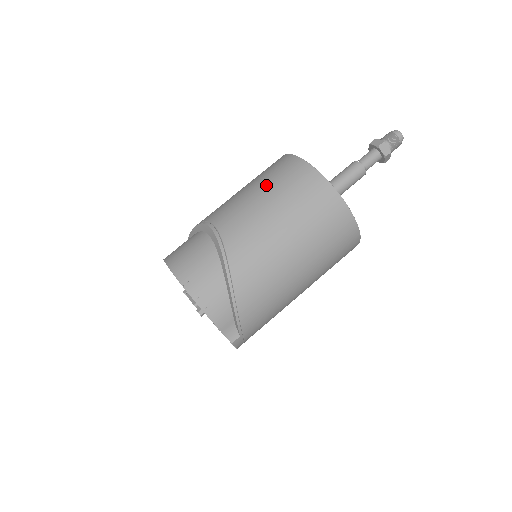
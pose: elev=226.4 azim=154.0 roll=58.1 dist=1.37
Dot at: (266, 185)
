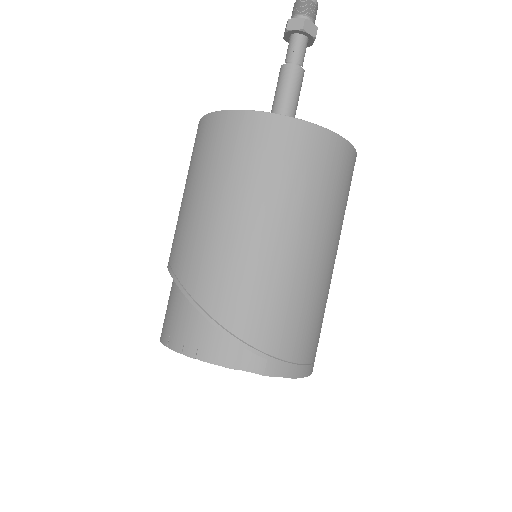
Dot at: occluded
